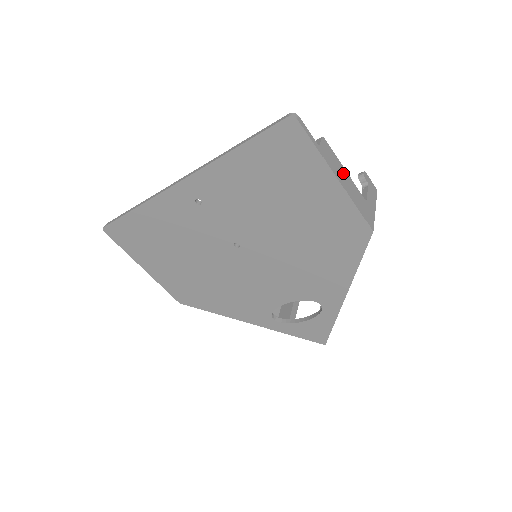
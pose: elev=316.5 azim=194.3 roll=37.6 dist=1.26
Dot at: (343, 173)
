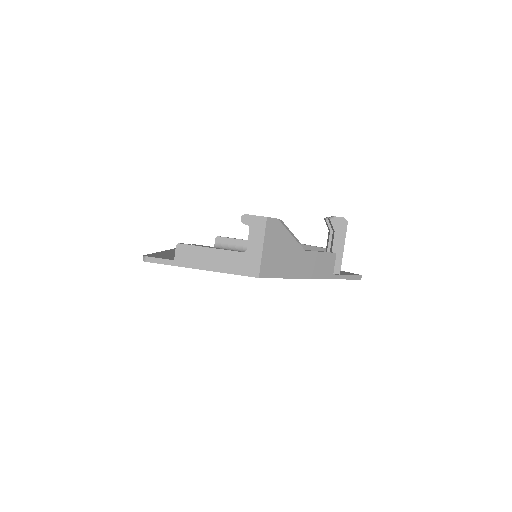
Dot at: (208, 255)
